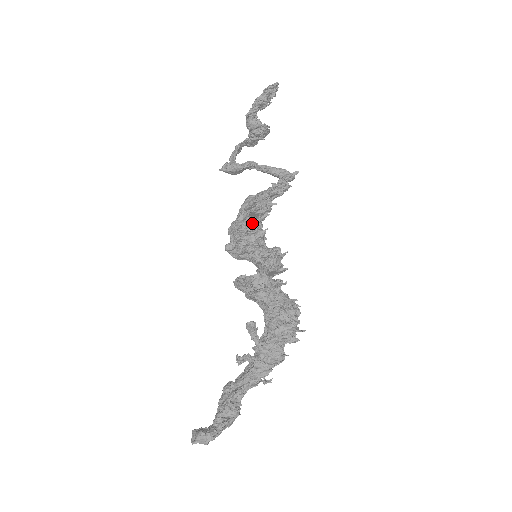
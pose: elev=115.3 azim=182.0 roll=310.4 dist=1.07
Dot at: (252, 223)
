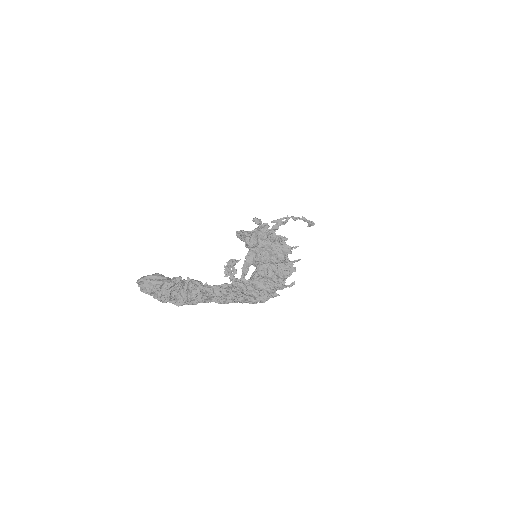
Dot at: occluded
